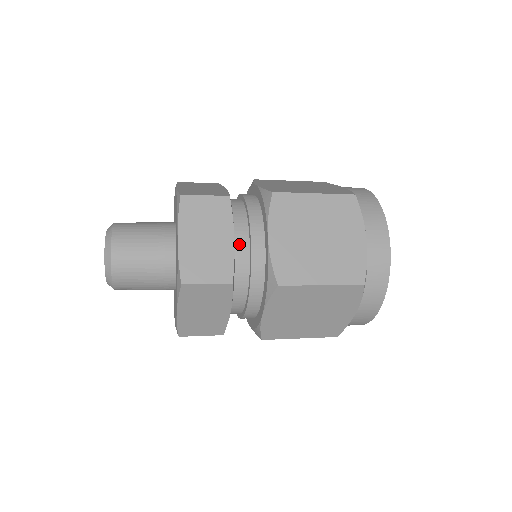
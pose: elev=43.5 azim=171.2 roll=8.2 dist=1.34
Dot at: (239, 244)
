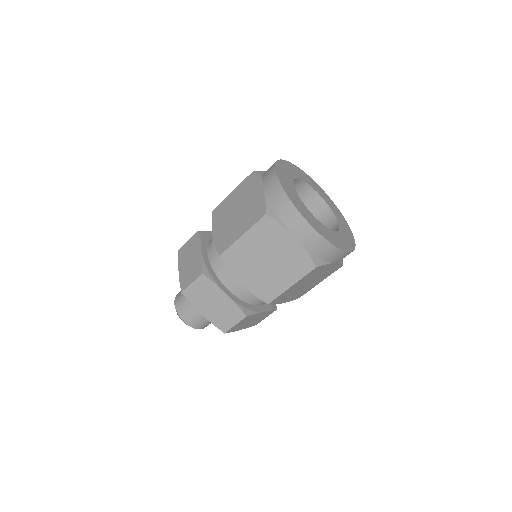
Dot at: (210, 252)
